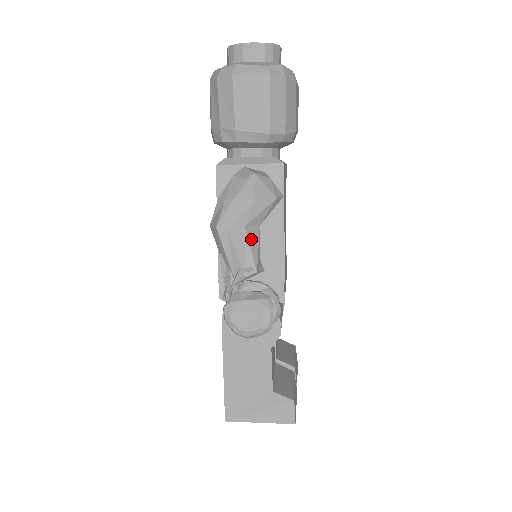
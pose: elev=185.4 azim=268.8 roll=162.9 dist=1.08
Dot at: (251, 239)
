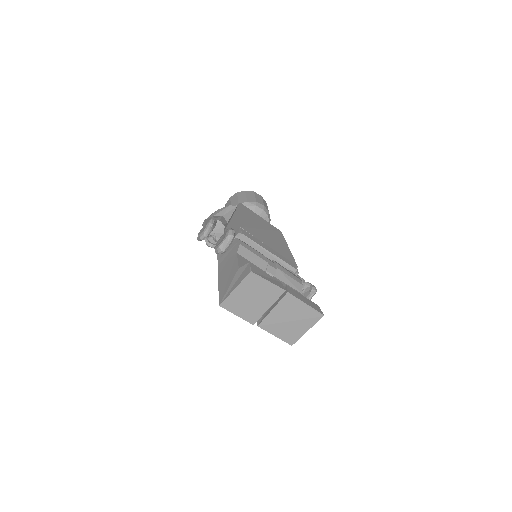
Dot at: (215, 217)
